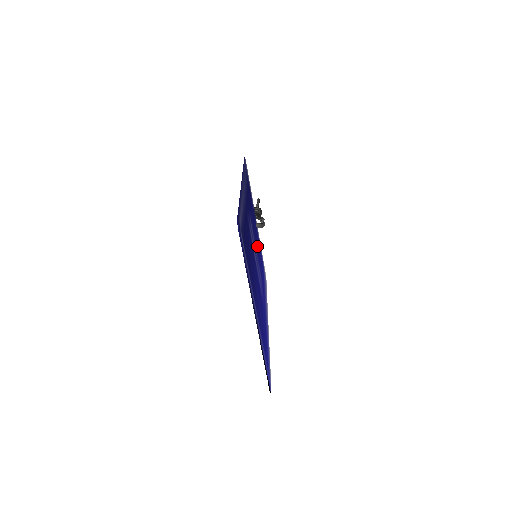
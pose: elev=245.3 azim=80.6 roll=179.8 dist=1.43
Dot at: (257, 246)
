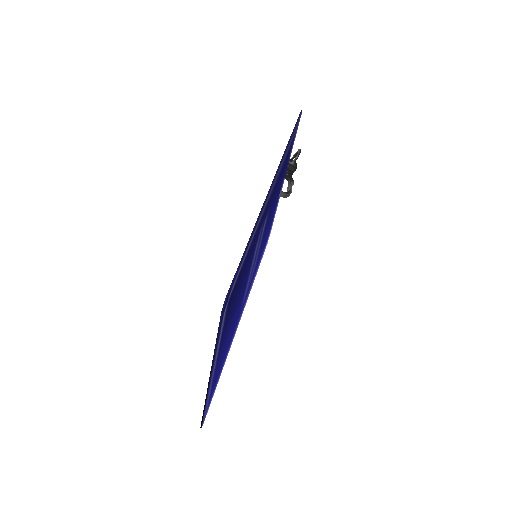
Dot at: occluded
